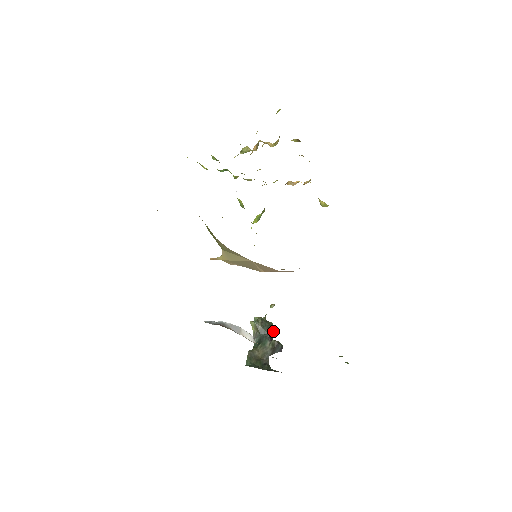
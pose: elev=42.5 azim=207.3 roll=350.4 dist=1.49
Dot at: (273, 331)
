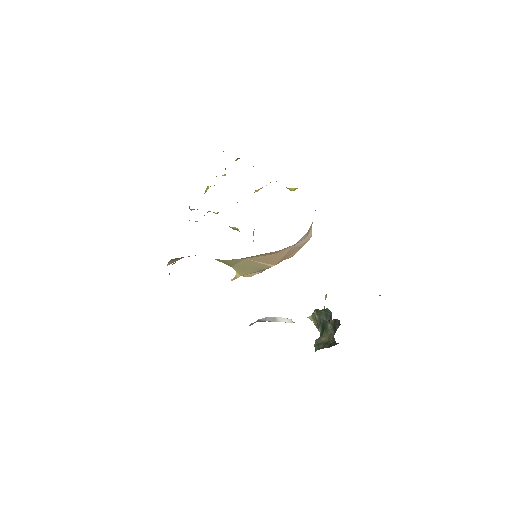
Dot at: (331, 315)
